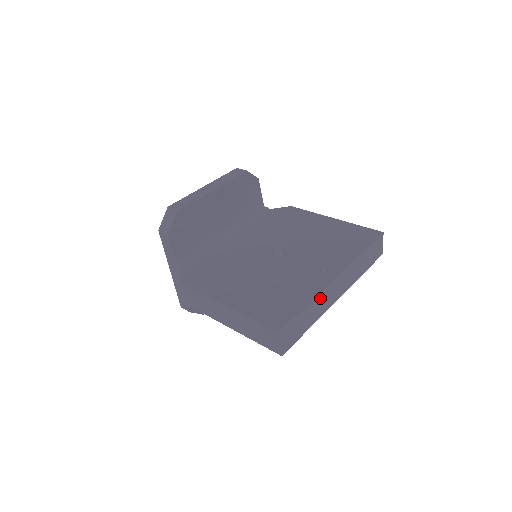
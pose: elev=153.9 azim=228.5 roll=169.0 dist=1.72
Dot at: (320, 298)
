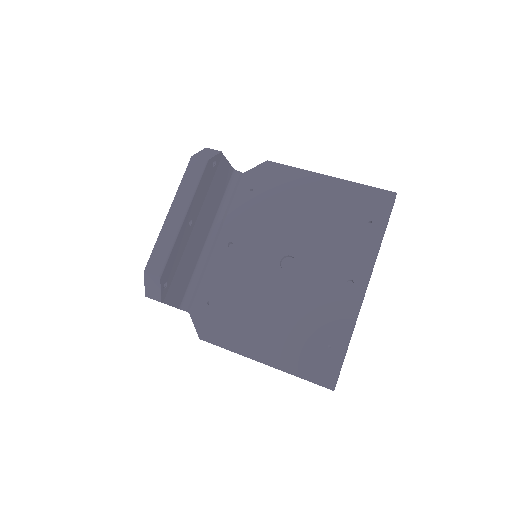
Dot at: occluded
